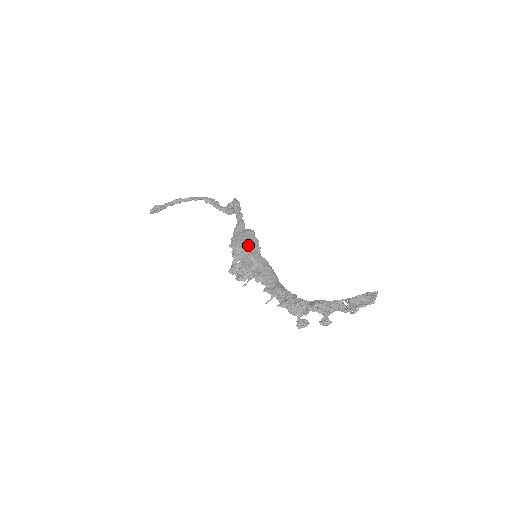
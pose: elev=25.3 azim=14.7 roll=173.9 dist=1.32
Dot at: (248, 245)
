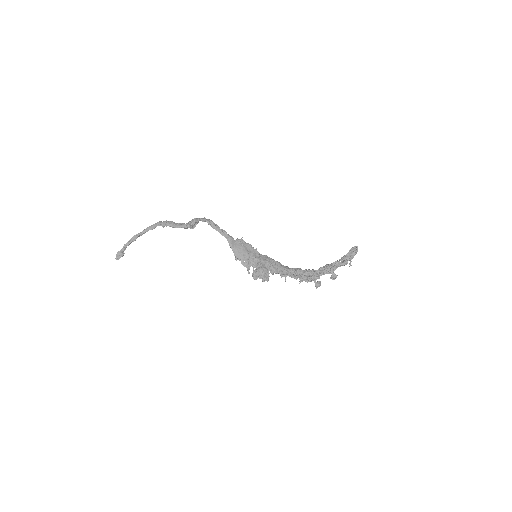
Dot at: (250, 252)
